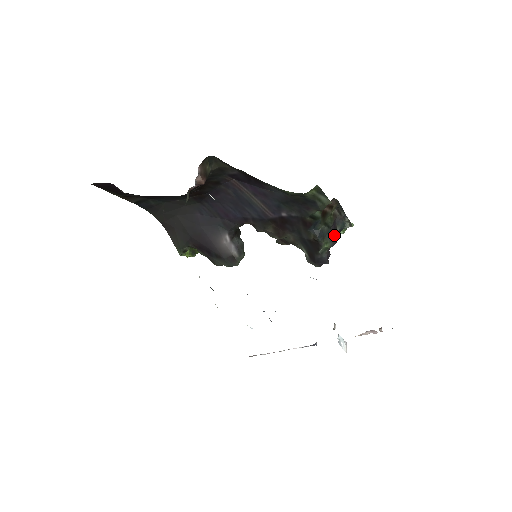
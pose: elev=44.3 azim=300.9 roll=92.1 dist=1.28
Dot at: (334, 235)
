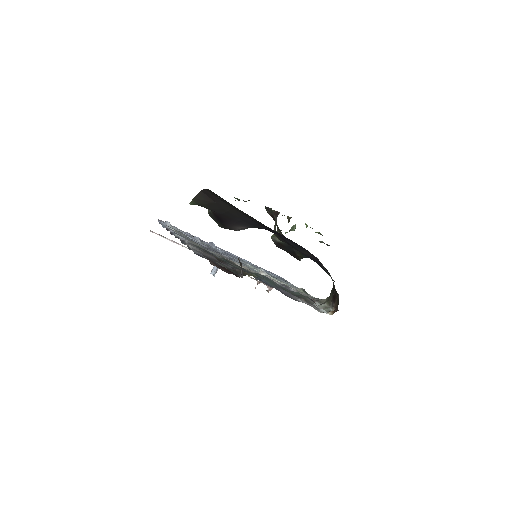
Dot at: occluded
